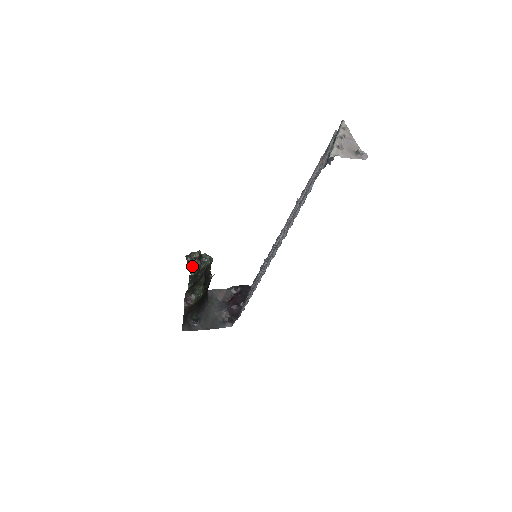
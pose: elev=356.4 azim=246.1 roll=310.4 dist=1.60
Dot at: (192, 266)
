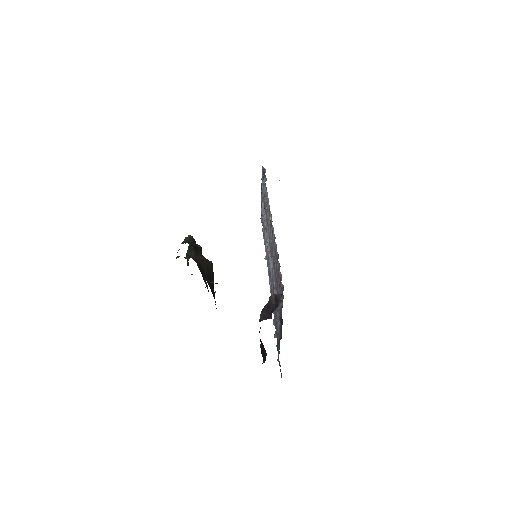
Dot at: (186, 237)
